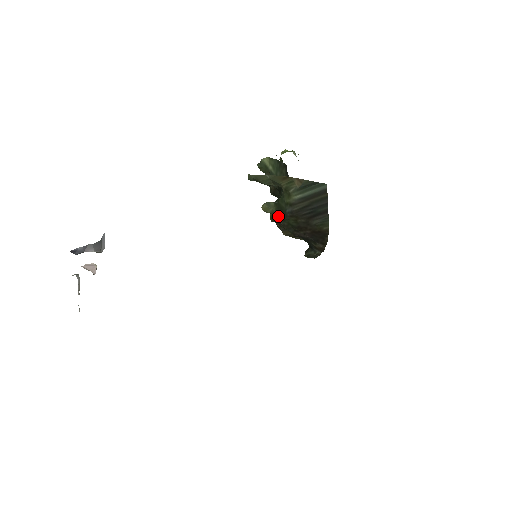
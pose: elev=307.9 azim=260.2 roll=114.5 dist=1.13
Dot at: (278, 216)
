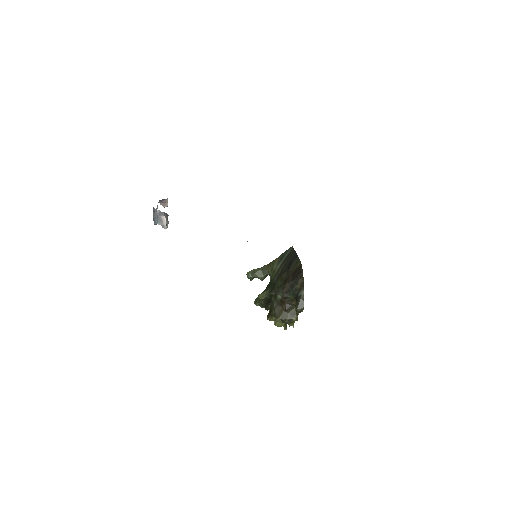
Dot at: (270, 290)
